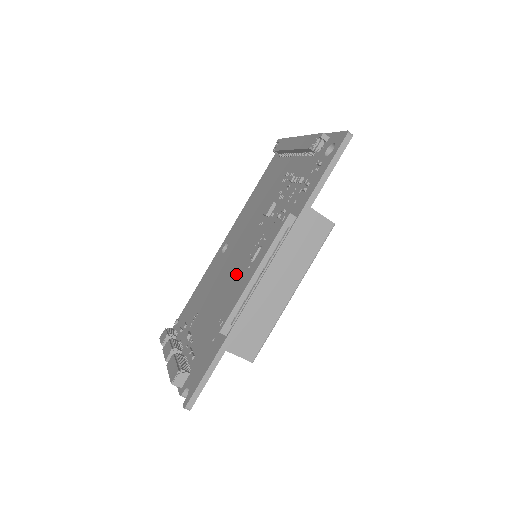
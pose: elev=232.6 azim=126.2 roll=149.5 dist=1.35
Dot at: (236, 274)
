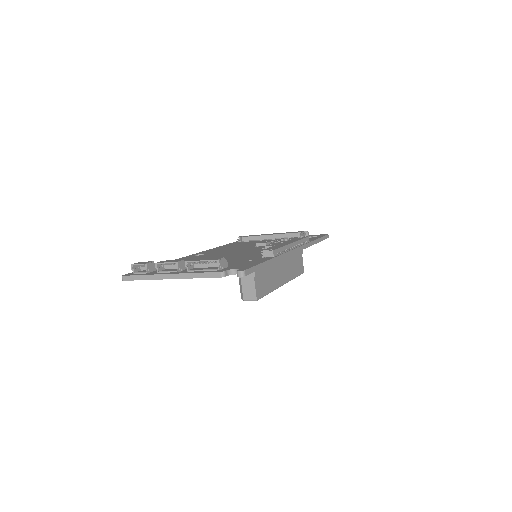
Dot at: (246, 253)
